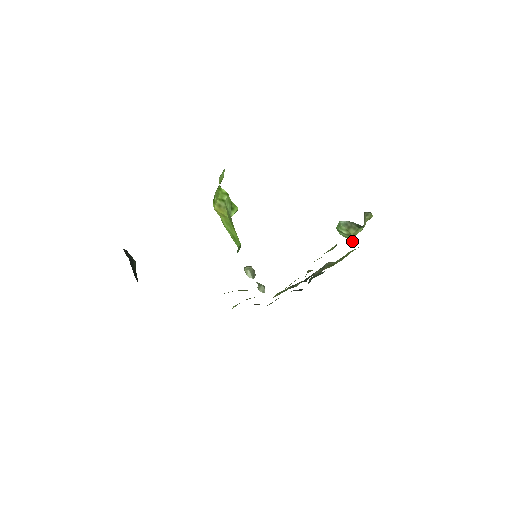
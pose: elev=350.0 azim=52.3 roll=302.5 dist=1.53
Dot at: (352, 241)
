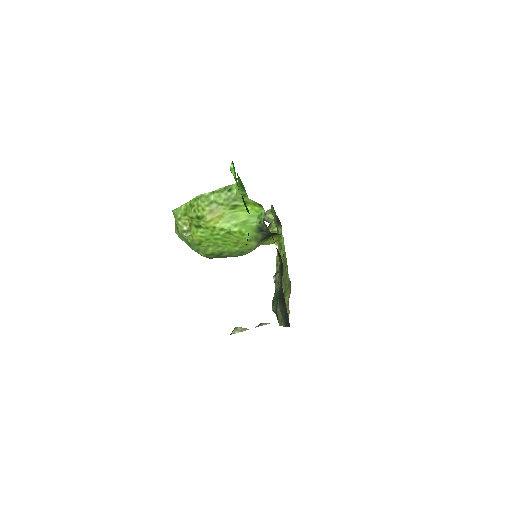
Dot at: occluded
